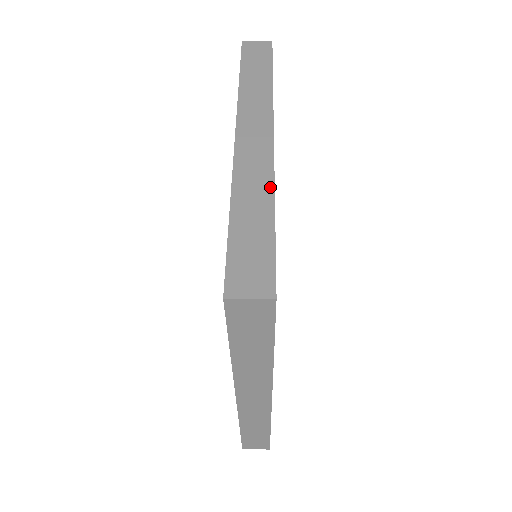
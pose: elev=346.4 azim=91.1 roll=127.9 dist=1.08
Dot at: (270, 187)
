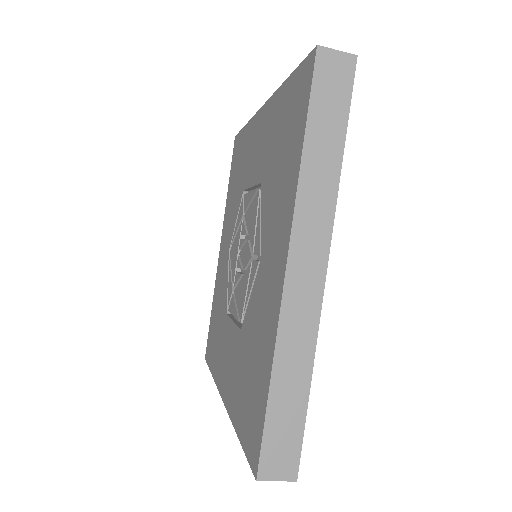
Dot at: occluded
